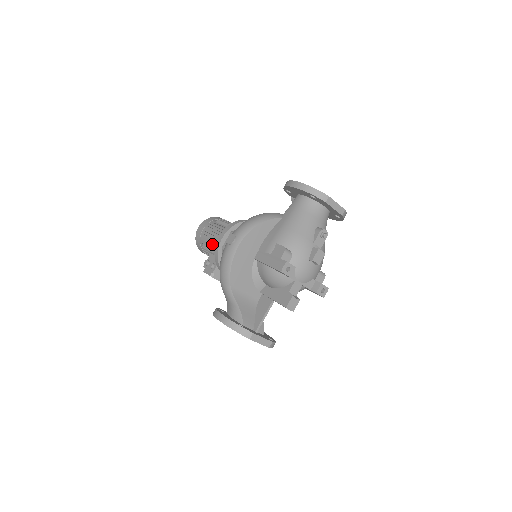
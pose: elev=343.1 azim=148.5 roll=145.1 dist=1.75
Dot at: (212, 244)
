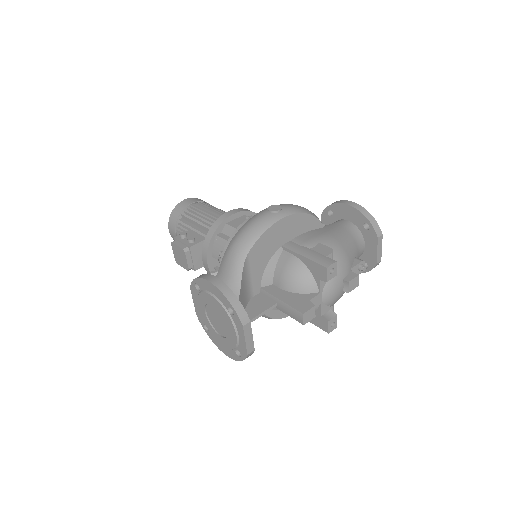
Dot at: (203, 219)
